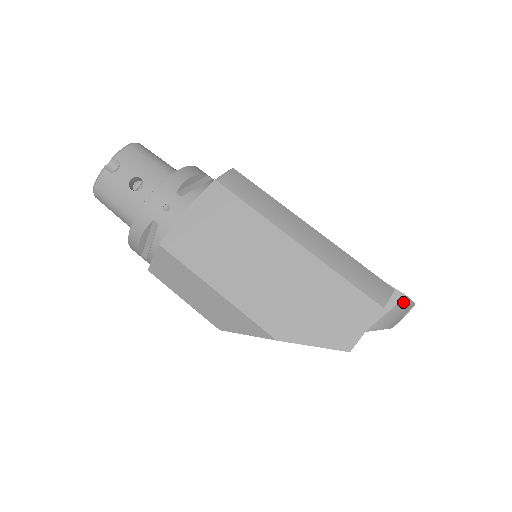
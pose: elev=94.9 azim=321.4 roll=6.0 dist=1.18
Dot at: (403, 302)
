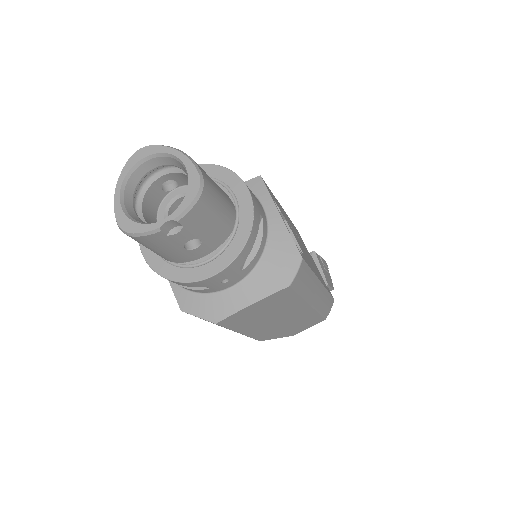
Dot at: occluded
